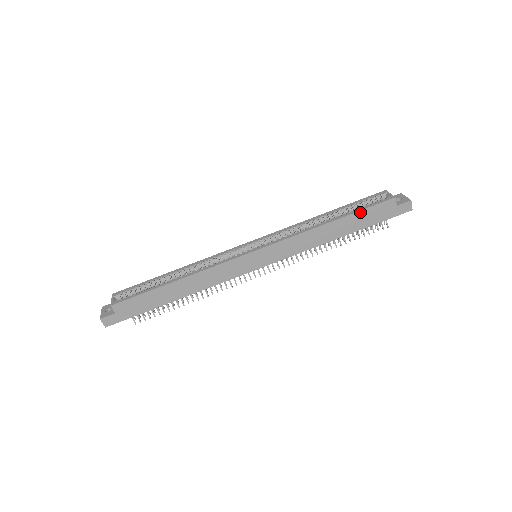
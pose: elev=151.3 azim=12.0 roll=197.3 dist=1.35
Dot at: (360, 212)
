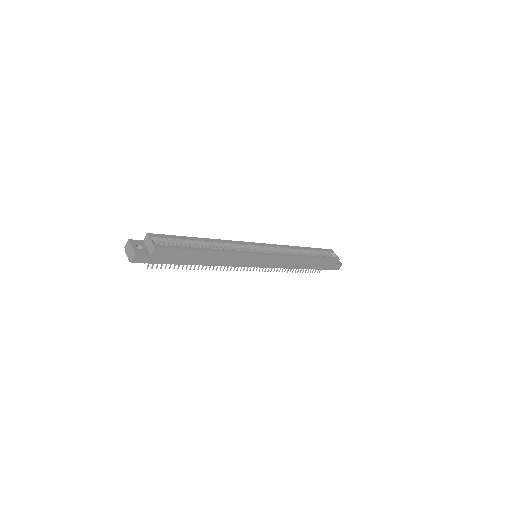
Dot at: (323, 259)
